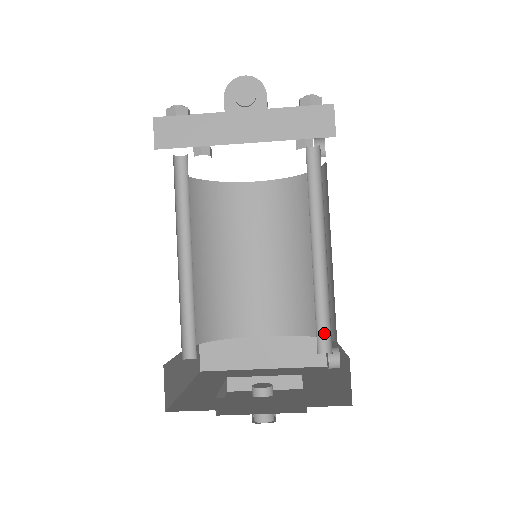
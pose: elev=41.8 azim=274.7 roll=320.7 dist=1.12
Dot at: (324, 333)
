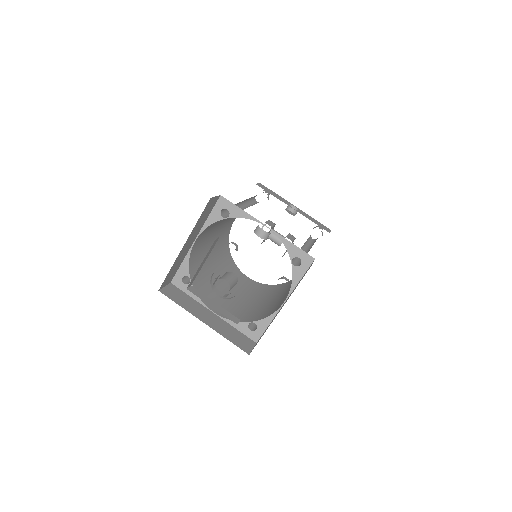
Dot at: occluded
